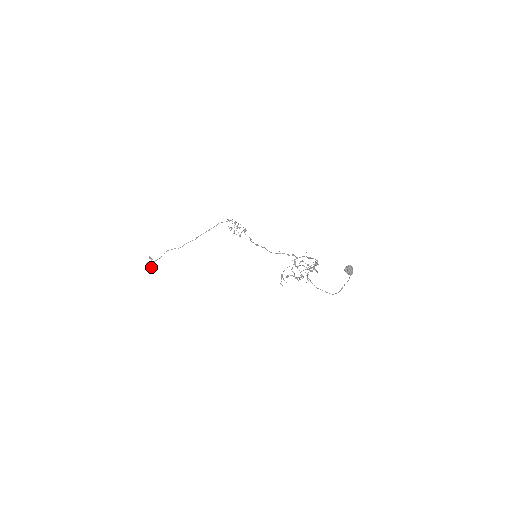
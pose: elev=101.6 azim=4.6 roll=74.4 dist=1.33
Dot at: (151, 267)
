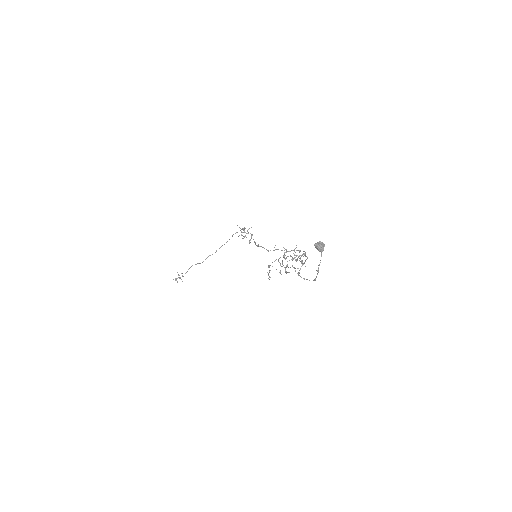
Dot at: (177, 282)
